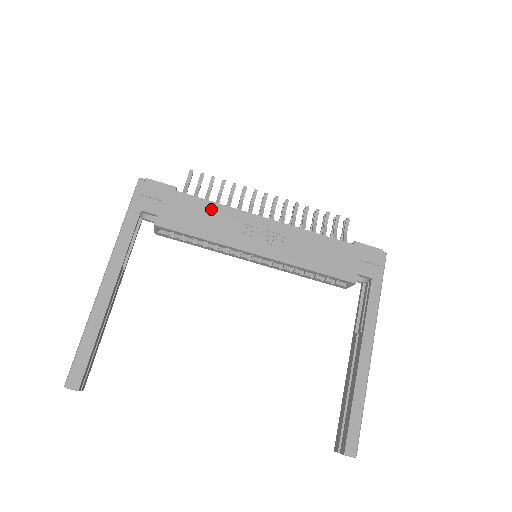
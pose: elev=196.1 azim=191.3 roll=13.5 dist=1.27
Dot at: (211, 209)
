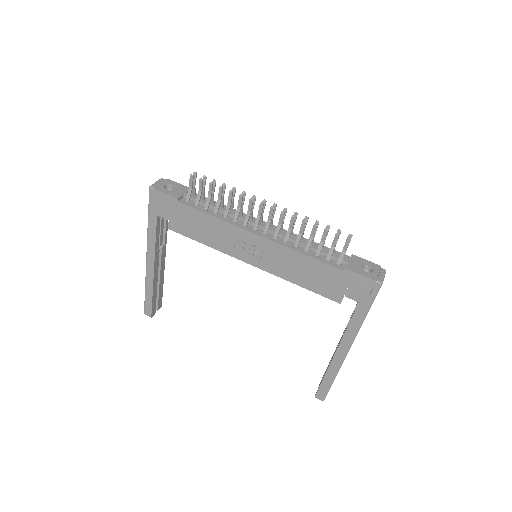
Dot at: (208, 221)
